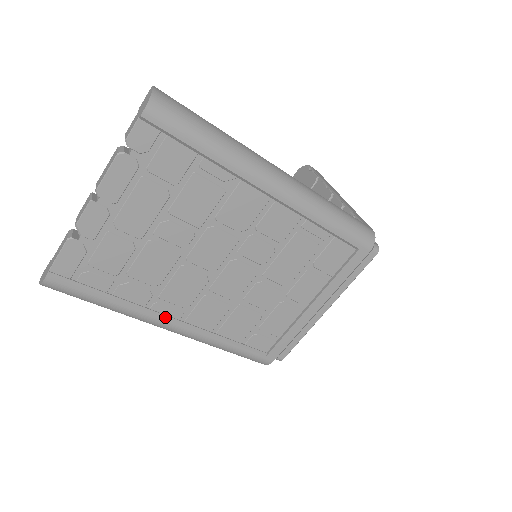
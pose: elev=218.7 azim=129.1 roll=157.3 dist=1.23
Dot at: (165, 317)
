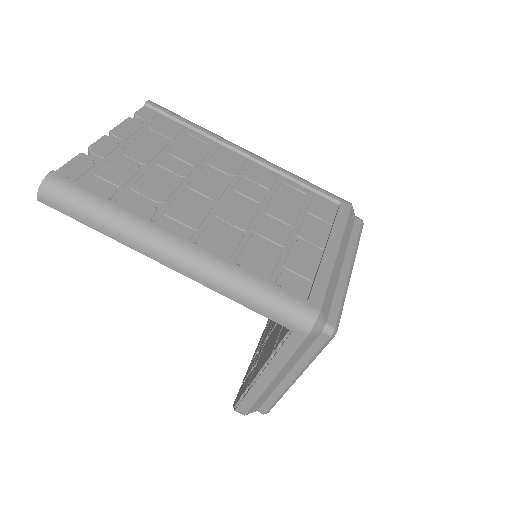
Dot at: (172, 231)
